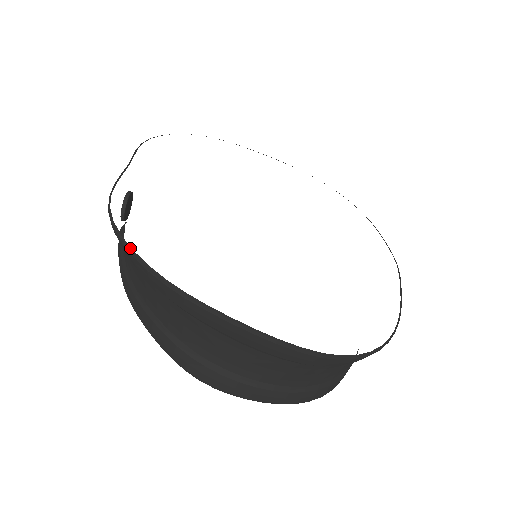
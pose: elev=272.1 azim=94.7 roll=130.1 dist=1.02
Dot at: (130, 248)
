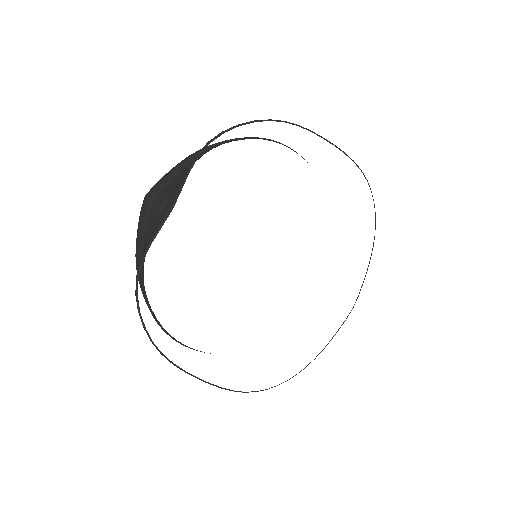
Dot at: (144, 326)
